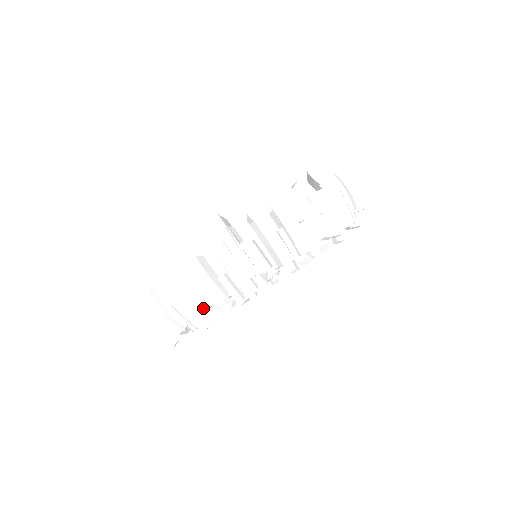
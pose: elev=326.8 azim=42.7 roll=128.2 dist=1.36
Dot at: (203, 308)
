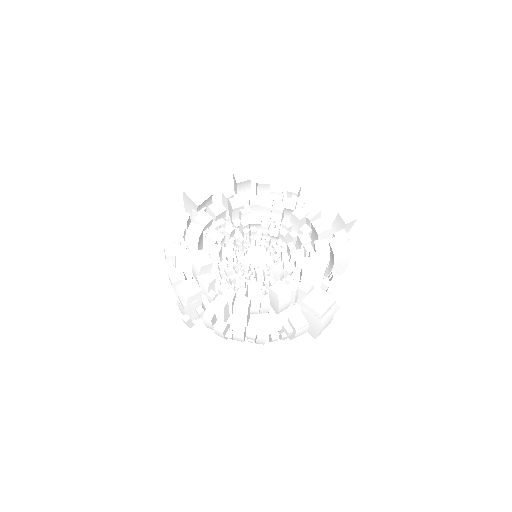
Dot at: occluded
